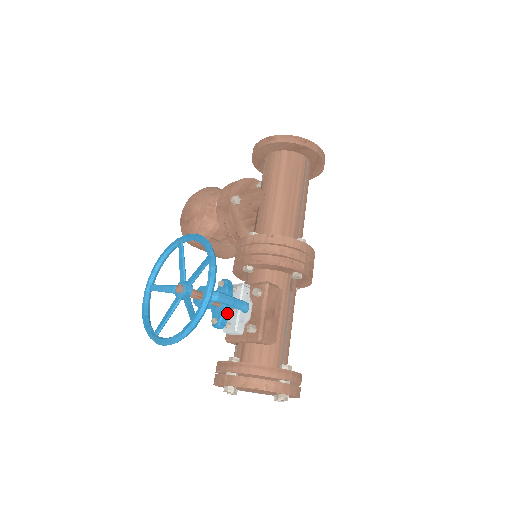
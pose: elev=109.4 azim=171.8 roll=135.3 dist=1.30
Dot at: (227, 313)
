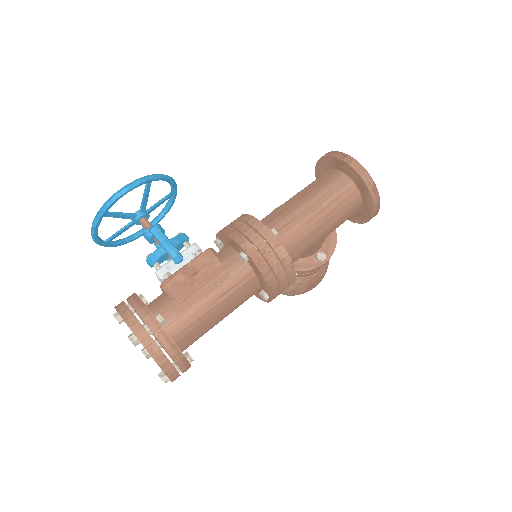
Dot at: (159, 252)
